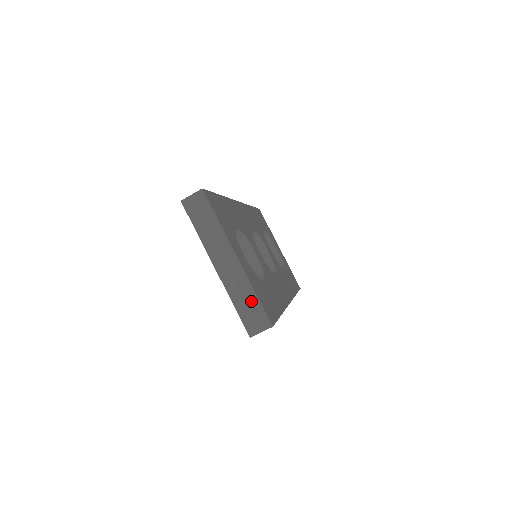
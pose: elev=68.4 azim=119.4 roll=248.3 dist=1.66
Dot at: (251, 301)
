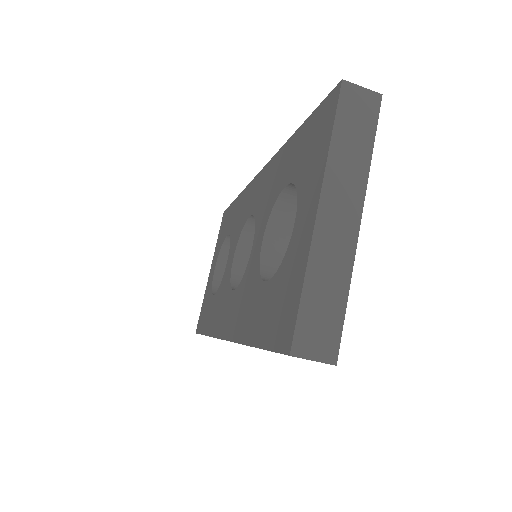
Dot at: (334, 300)
